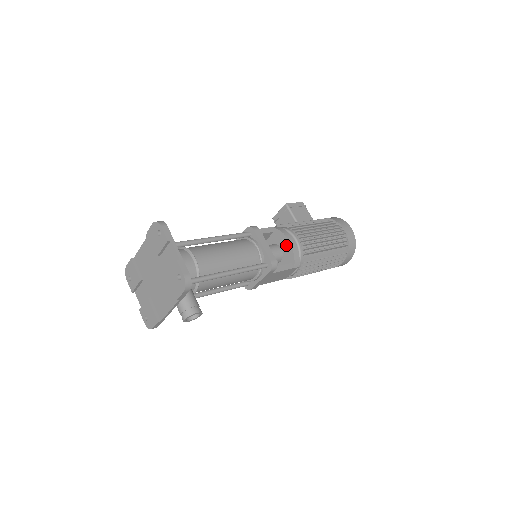
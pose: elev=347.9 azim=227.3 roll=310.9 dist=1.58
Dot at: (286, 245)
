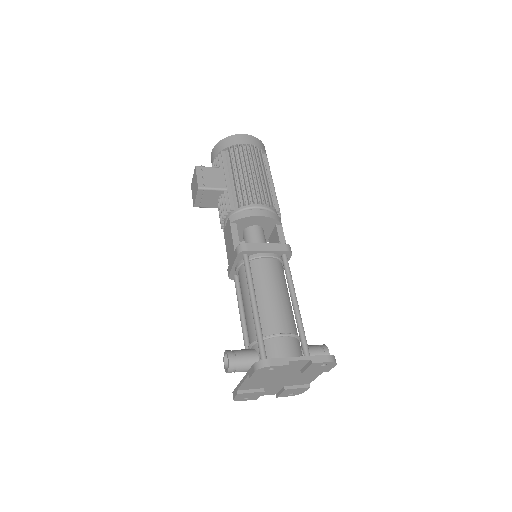
Dot at: (259, 220)
